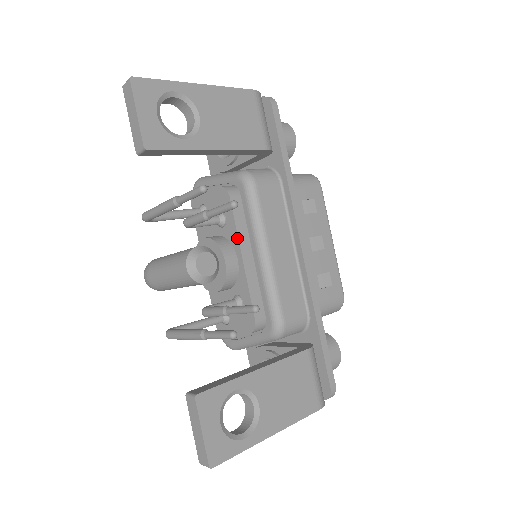
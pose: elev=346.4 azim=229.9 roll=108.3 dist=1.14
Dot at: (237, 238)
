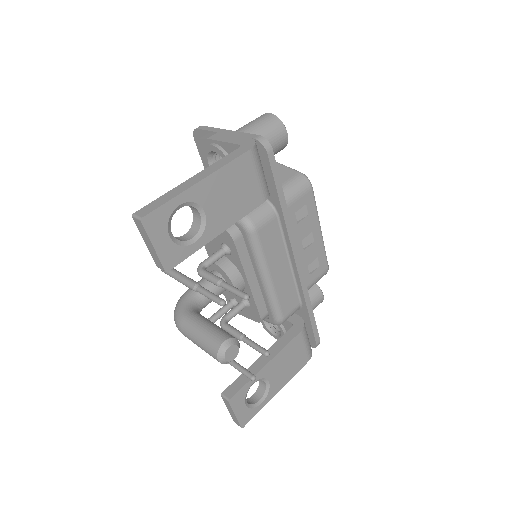
Dot at: (243, 269)
